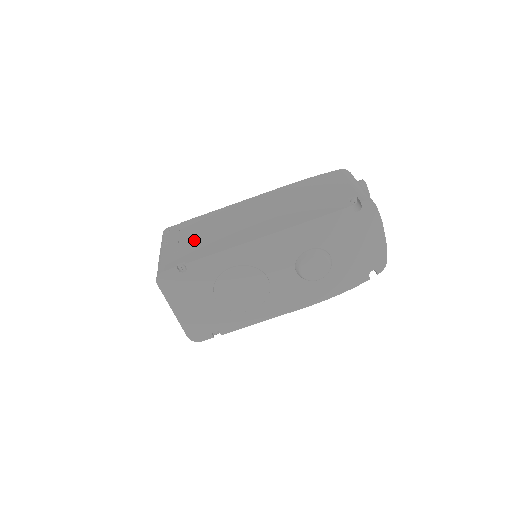
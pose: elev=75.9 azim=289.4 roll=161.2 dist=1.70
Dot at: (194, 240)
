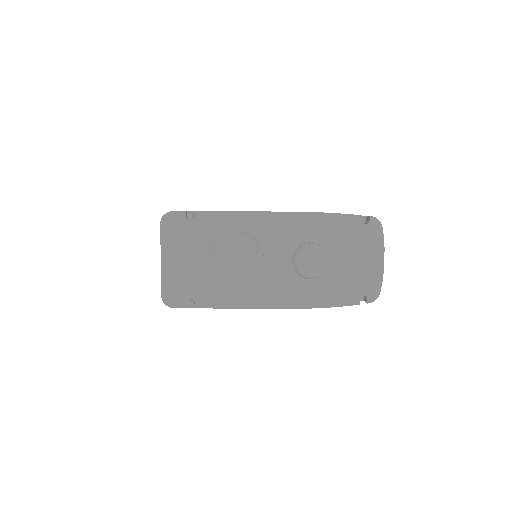
Dot at: occluded
